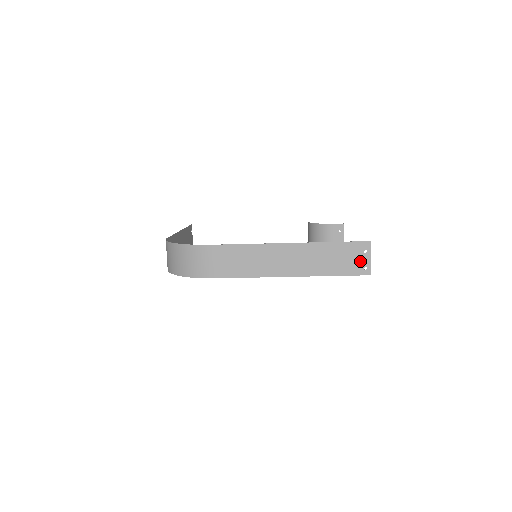
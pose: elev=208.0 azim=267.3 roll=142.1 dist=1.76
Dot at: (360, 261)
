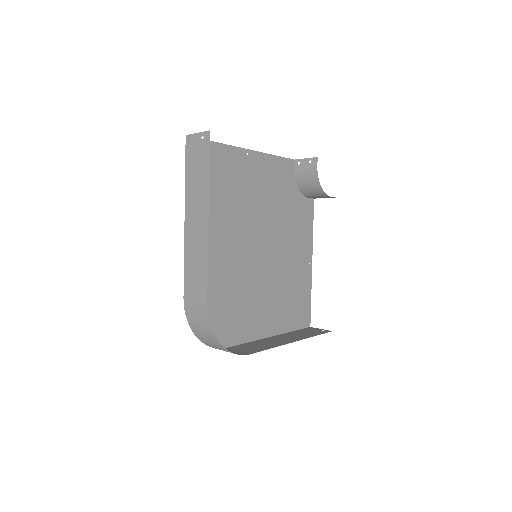
Dot at: (315, 330)
